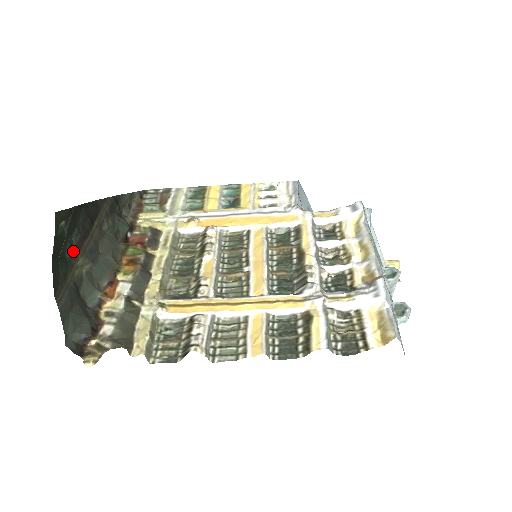
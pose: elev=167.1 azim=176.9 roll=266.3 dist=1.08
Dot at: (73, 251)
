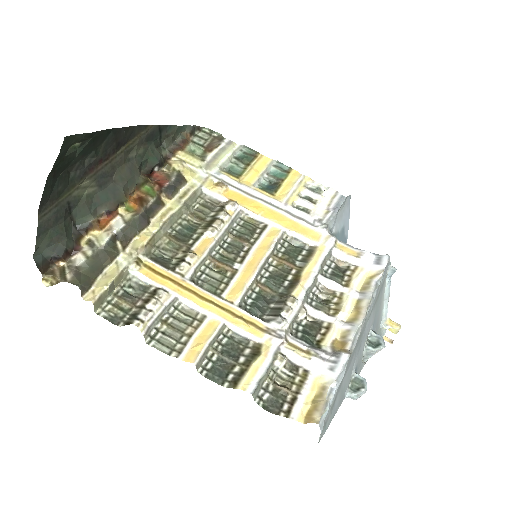
Dot at: (81, 171)
